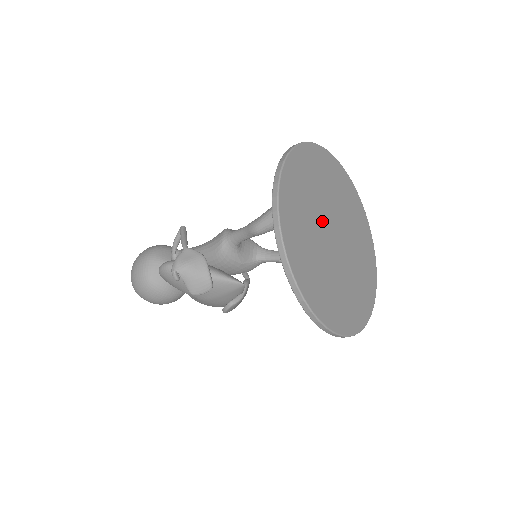
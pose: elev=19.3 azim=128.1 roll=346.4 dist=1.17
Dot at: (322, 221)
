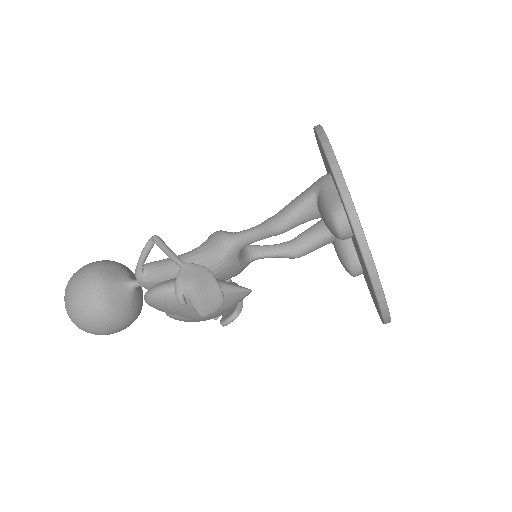
Dot at: occluded
